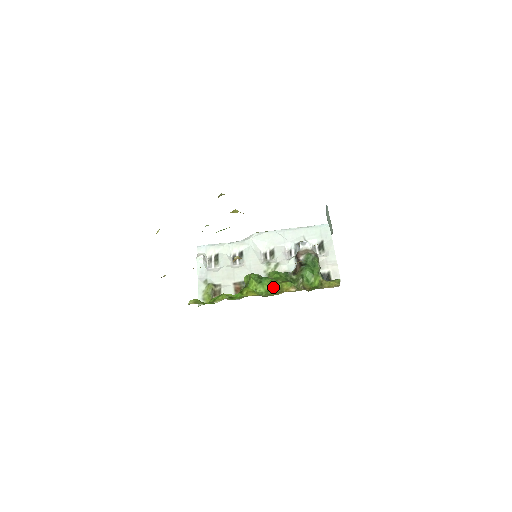
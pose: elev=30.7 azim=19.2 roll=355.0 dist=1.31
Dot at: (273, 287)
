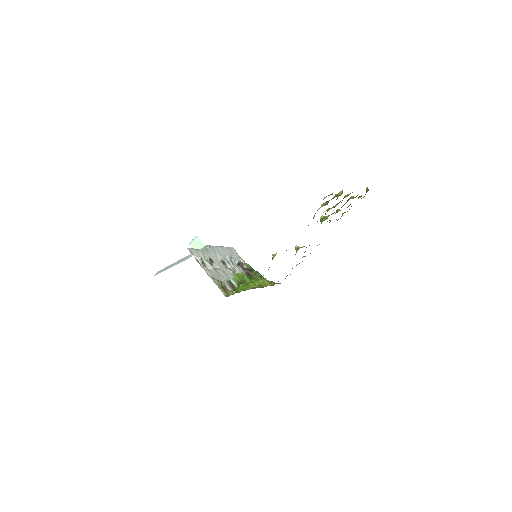
Dot at: (257, 282)
